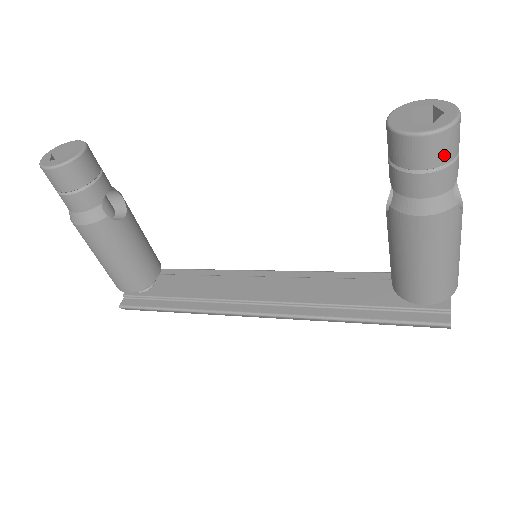
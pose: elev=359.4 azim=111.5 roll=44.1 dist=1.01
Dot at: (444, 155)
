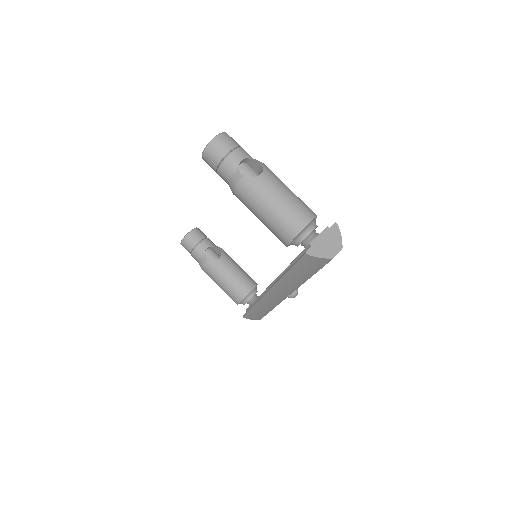
Dot at: (216, 158)
